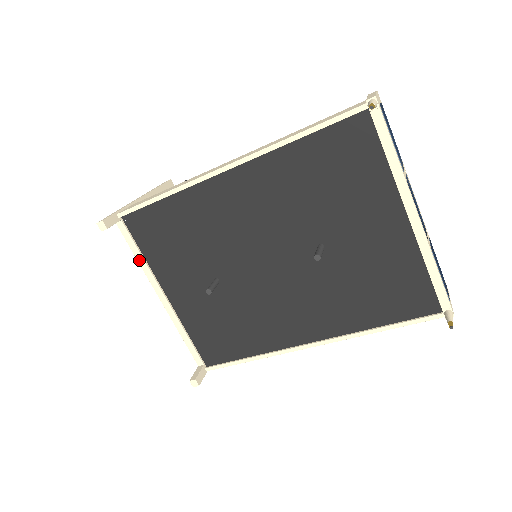
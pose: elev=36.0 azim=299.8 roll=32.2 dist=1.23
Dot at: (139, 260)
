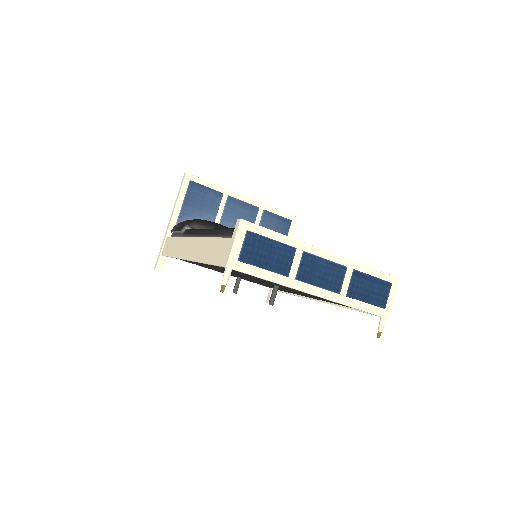
Dot at: occluded
